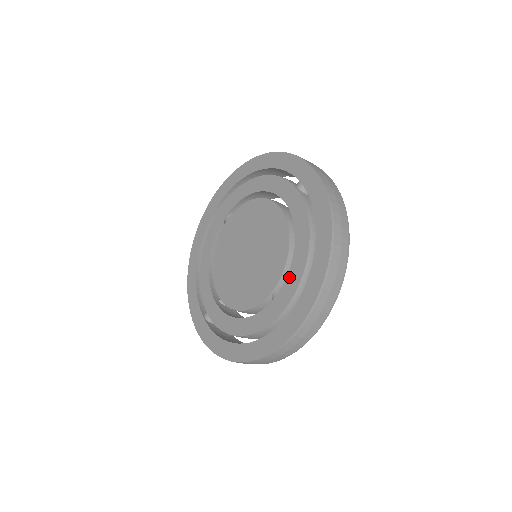
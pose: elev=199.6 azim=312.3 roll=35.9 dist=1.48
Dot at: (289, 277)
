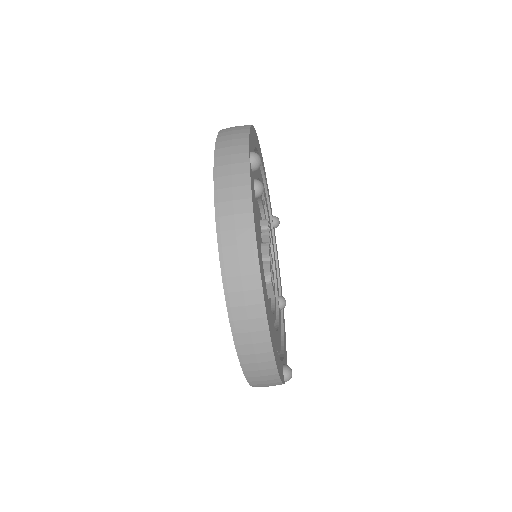
Dot at: occluded
